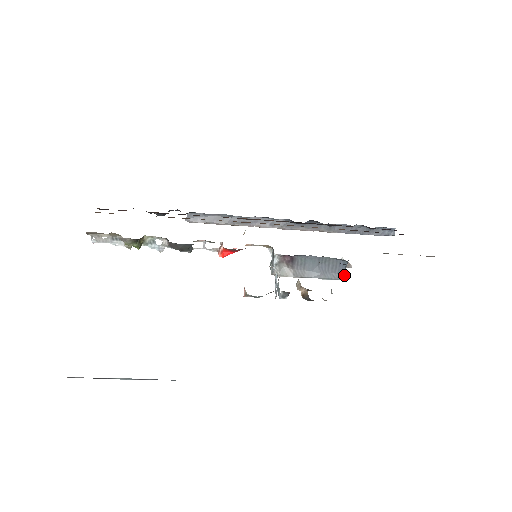
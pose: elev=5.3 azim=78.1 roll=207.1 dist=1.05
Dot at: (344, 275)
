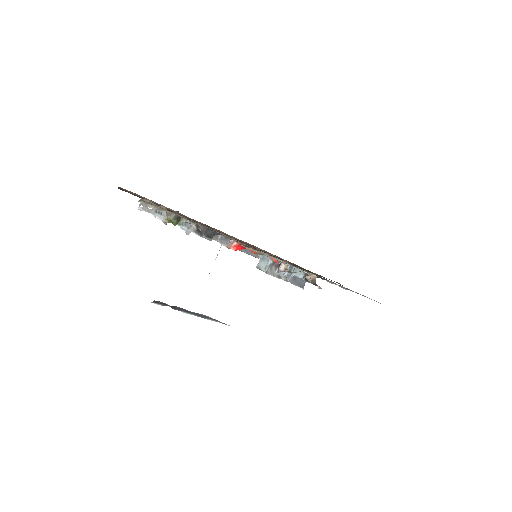
Dot at: (304, 285)
